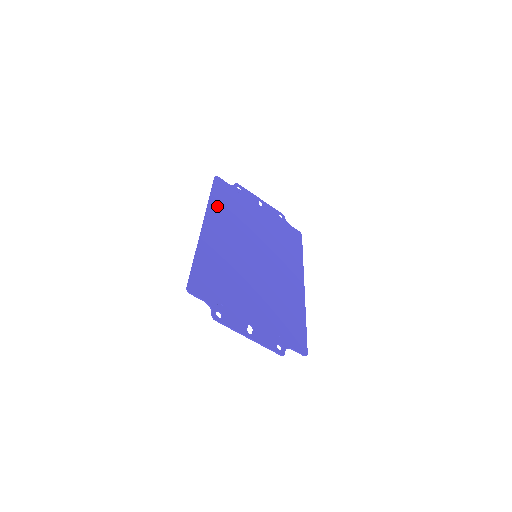
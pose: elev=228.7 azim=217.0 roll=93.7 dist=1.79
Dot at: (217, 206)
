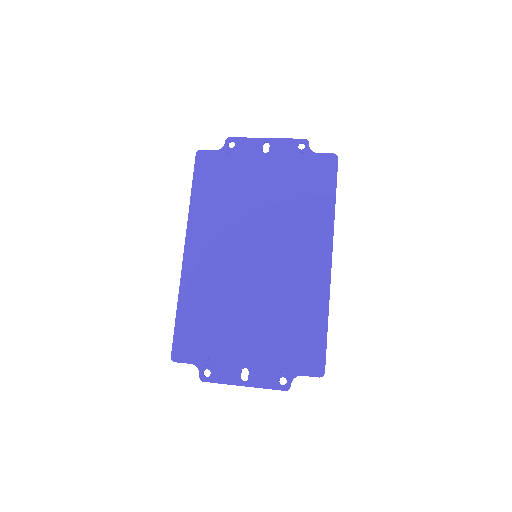
Dot at: (200, 208)
